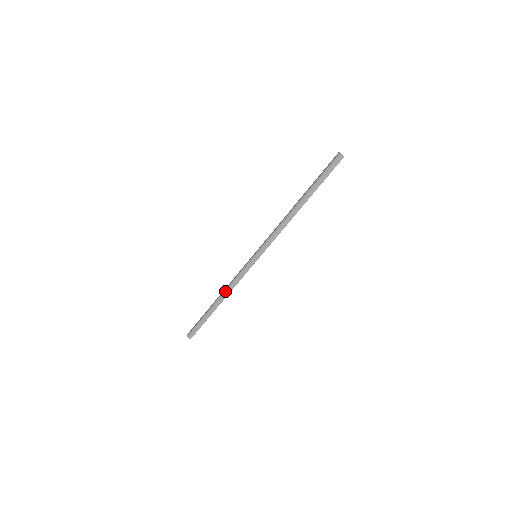
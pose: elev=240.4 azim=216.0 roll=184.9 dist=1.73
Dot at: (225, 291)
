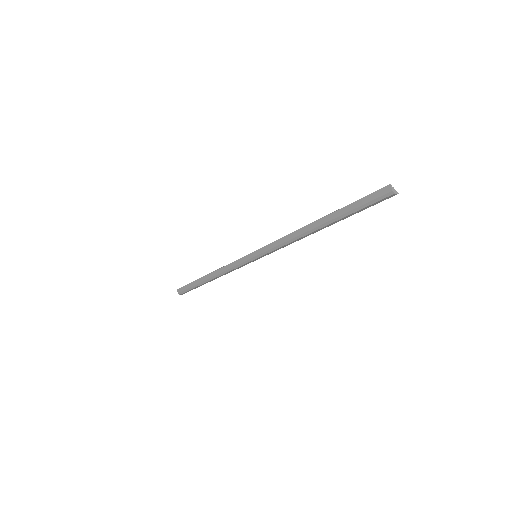
Dot at: (219, 275)
